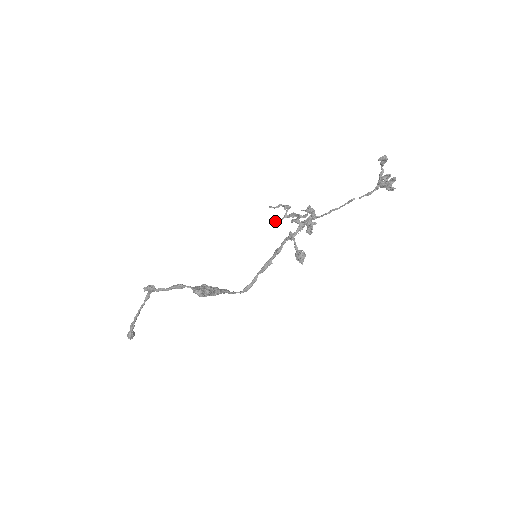
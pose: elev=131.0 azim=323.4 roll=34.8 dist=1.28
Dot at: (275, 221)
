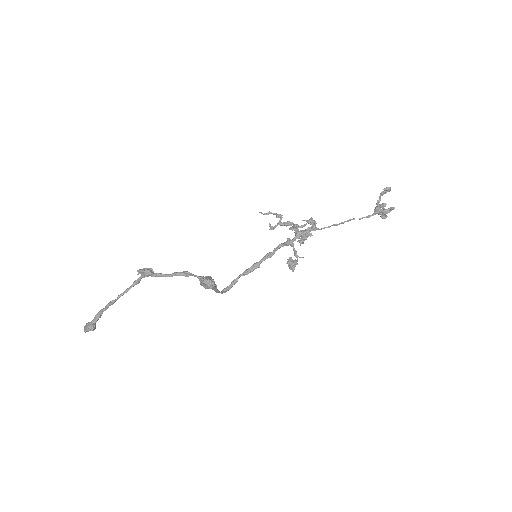
Dot at: (270, 226)
